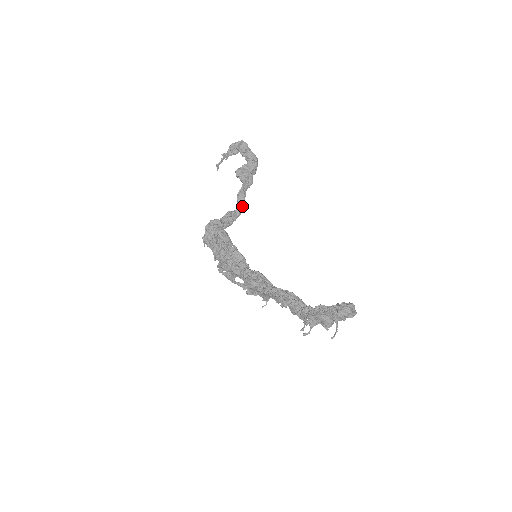
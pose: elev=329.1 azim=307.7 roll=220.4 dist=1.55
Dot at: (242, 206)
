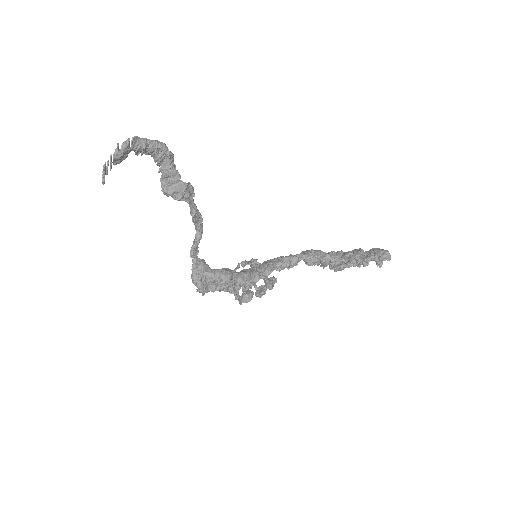
Dot at: (201, 222)
